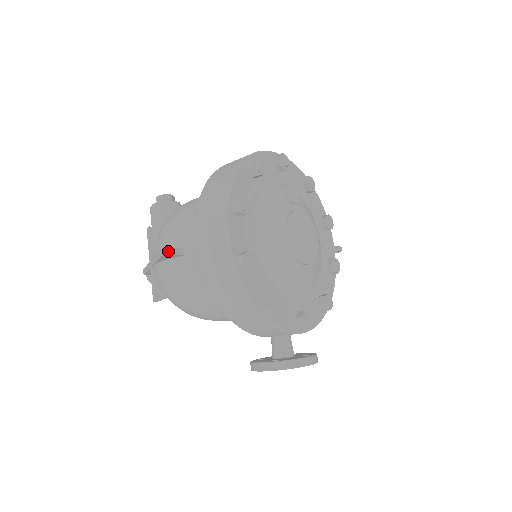
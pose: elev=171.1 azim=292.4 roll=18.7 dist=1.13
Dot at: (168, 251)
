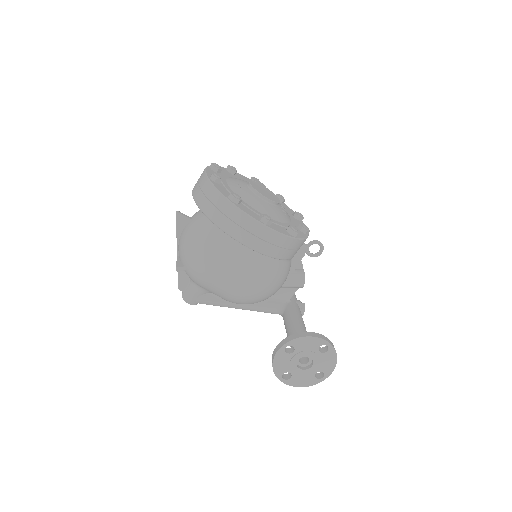
Dot at: (180, 213)
